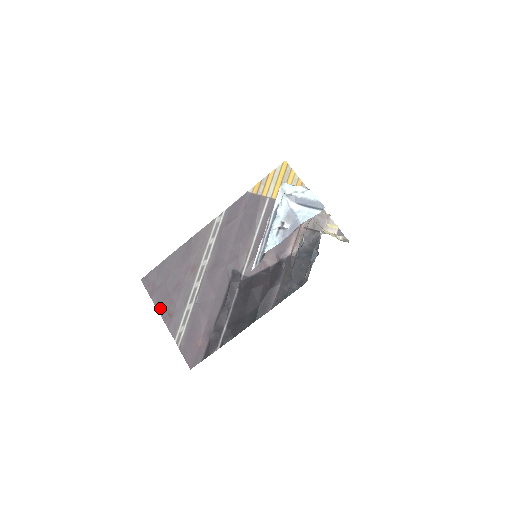
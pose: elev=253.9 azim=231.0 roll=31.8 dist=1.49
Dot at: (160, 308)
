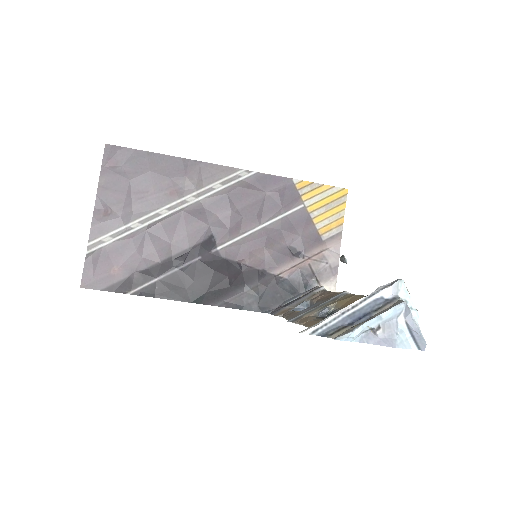
Dot at: (101, 195)
